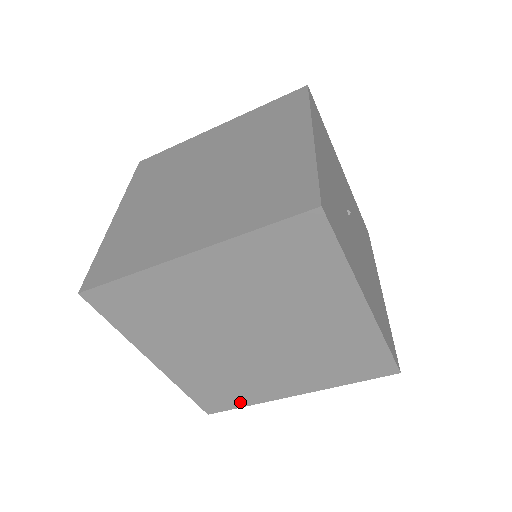
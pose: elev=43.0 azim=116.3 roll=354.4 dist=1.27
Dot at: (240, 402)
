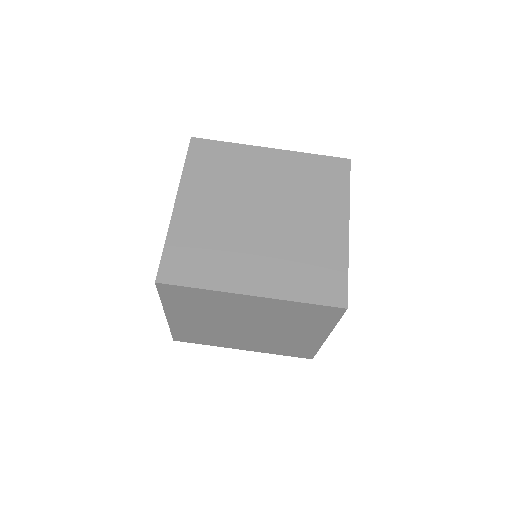
Dot at: (198, 280)
